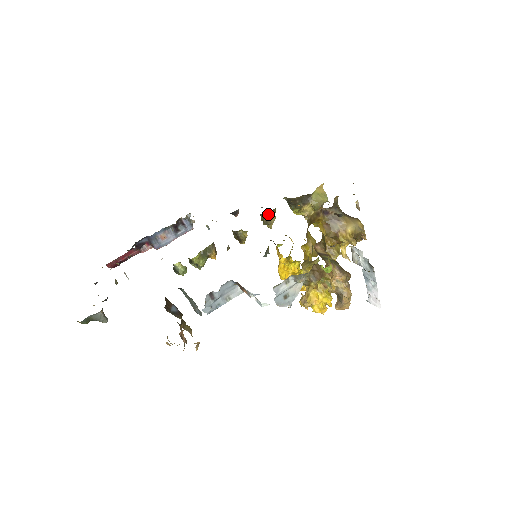
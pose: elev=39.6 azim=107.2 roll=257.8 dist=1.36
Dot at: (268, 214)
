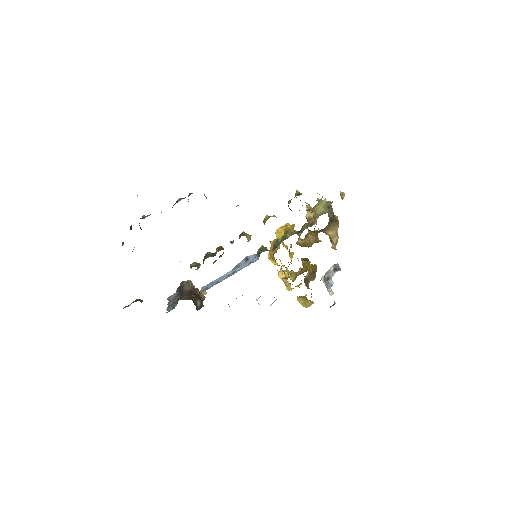
Dot at: occluded
